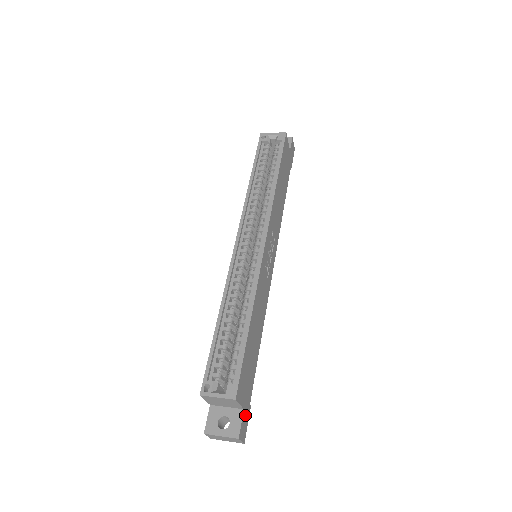
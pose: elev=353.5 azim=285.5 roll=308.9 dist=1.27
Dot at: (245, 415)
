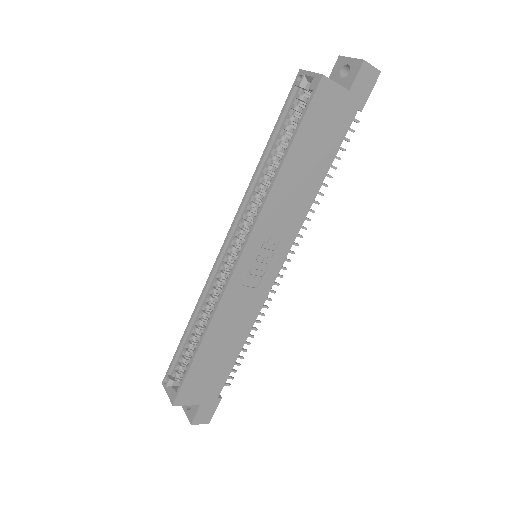
Dot at: (206, 407)
